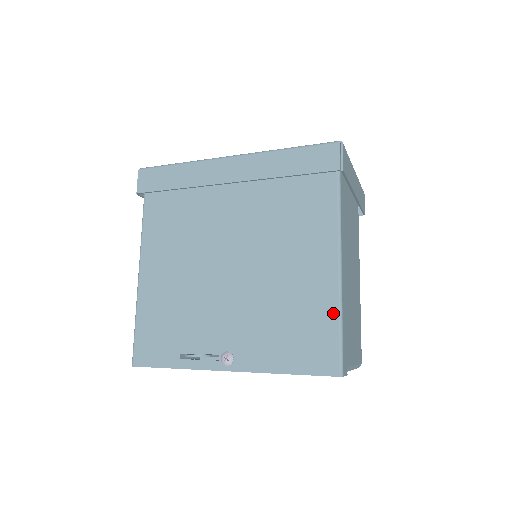
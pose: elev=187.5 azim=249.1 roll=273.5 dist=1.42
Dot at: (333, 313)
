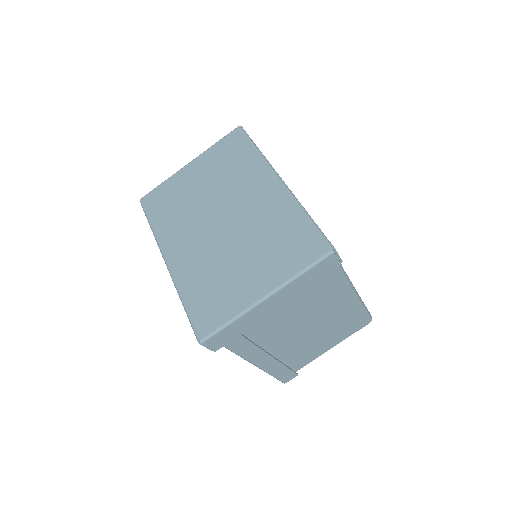
Dot at: occluded
